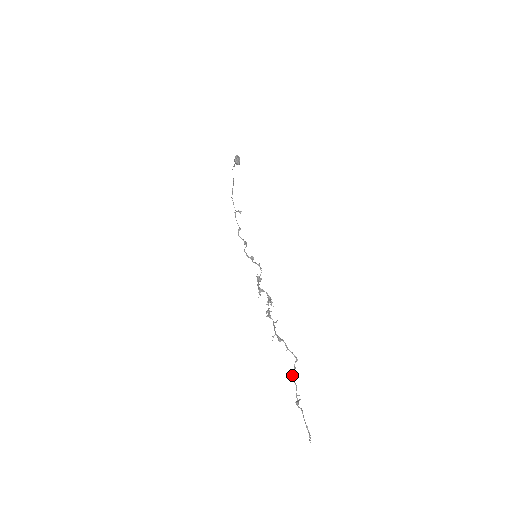
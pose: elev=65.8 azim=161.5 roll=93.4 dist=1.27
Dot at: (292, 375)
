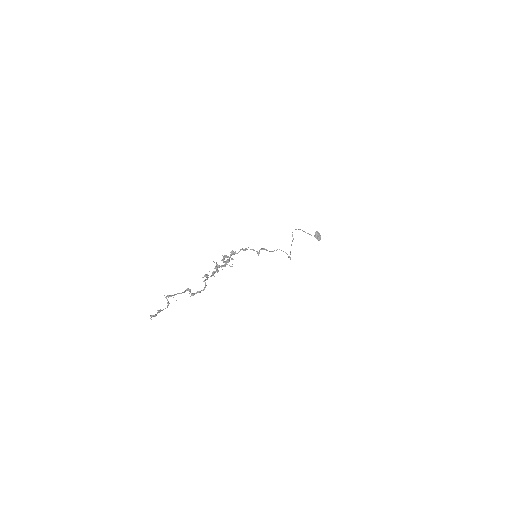
Dot at: (187, 288)
